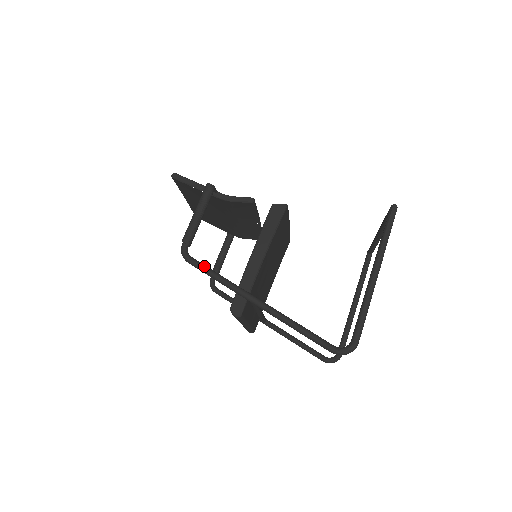
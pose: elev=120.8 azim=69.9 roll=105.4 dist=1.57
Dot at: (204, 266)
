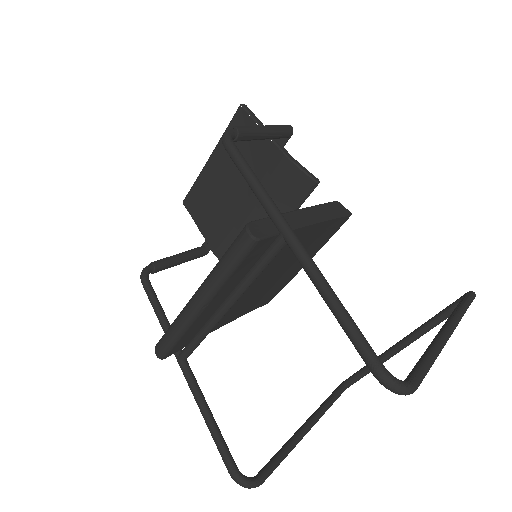
Dot at: occluded
